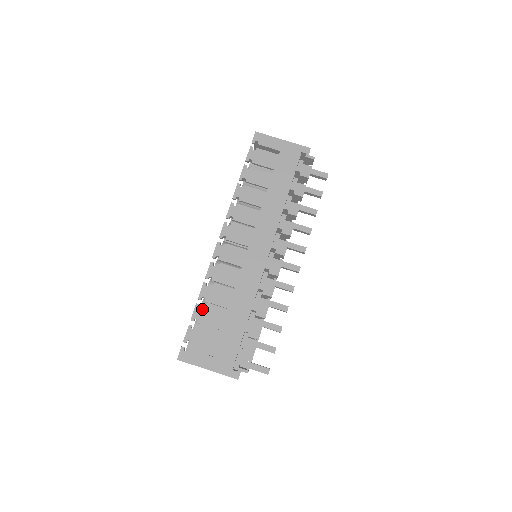
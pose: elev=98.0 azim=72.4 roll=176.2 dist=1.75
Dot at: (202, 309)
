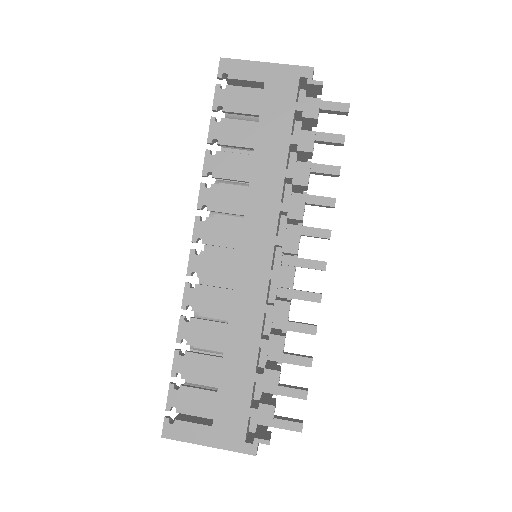
Dot at: (185, 357)
